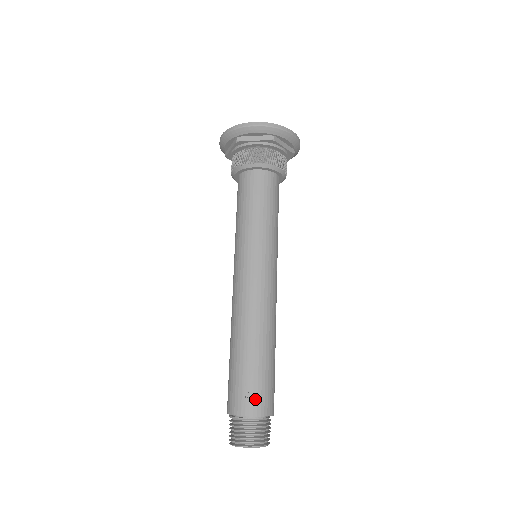
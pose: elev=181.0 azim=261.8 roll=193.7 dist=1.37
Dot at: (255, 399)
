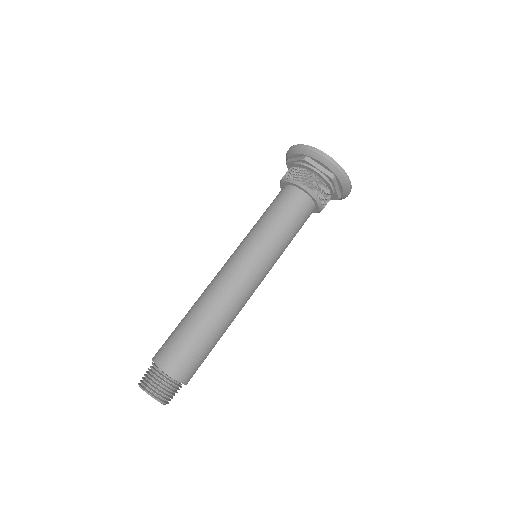
Dot at: (165, 351)
